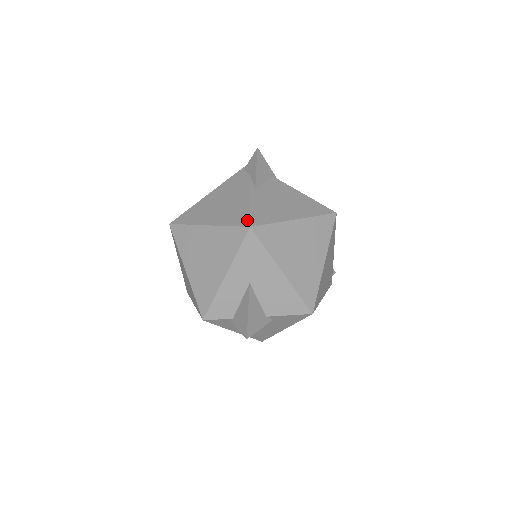
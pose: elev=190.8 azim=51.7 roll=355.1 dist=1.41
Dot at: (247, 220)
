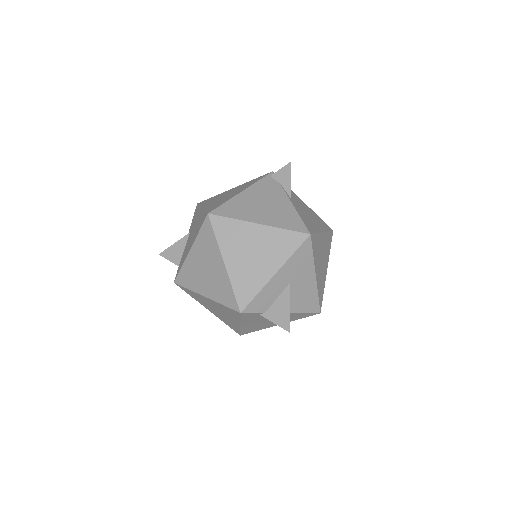
Dot at: (304, 227)
